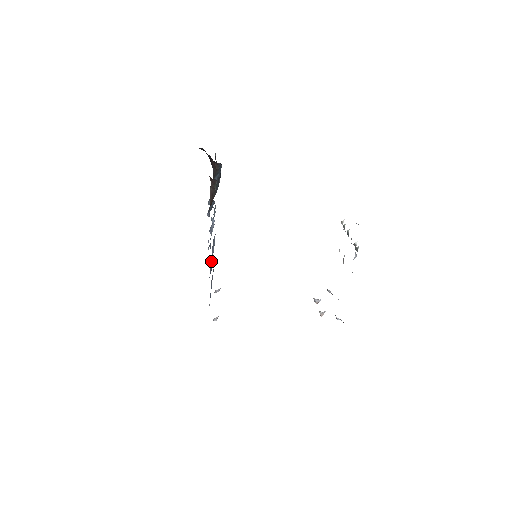
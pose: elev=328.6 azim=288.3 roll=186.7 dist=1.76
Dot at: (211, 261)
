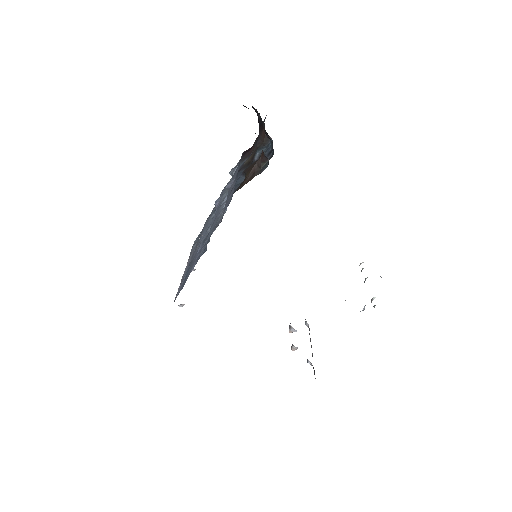
Dot at: (206, 239)
